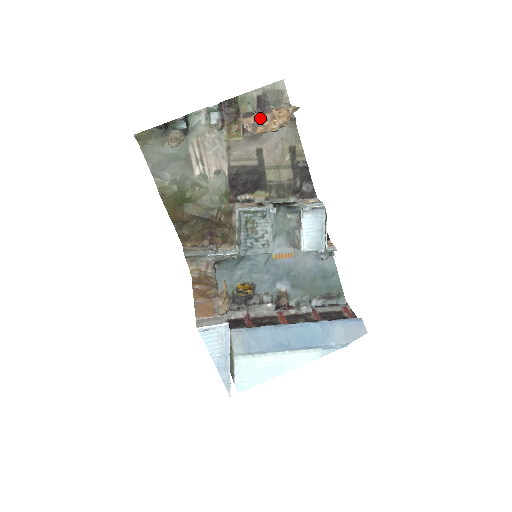
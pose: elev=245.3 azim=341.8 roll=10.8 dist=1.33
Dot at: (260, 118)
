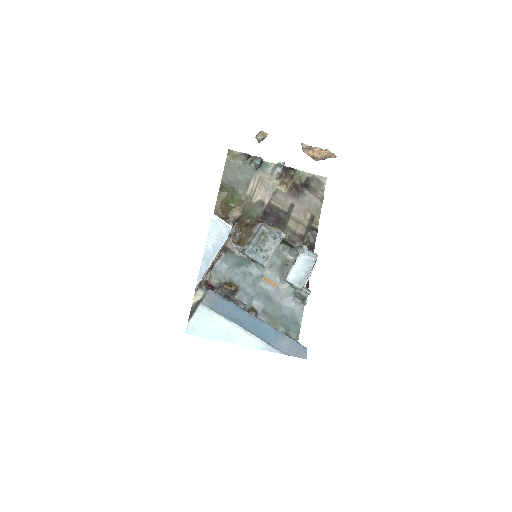
Dot at: (313, 147)
